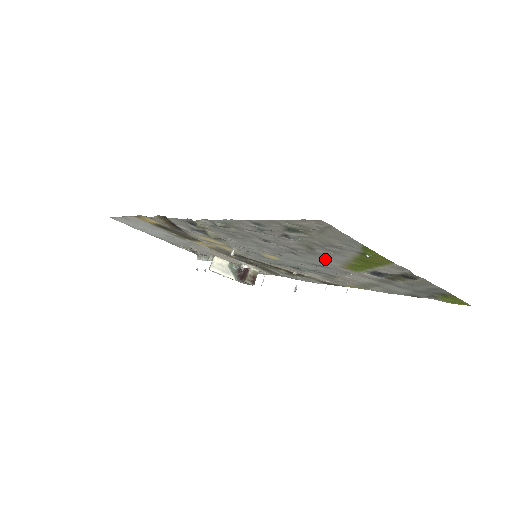
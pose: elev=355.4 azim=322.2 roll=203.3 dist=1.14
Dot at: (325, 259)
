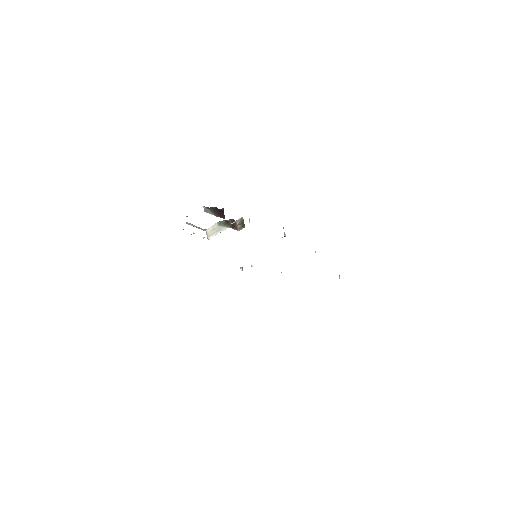
Dot at: occluded
